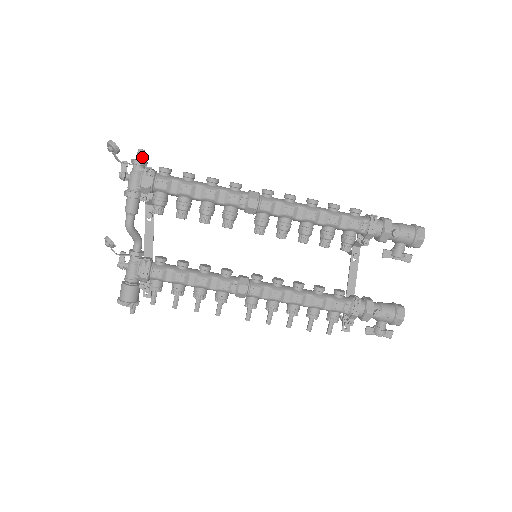
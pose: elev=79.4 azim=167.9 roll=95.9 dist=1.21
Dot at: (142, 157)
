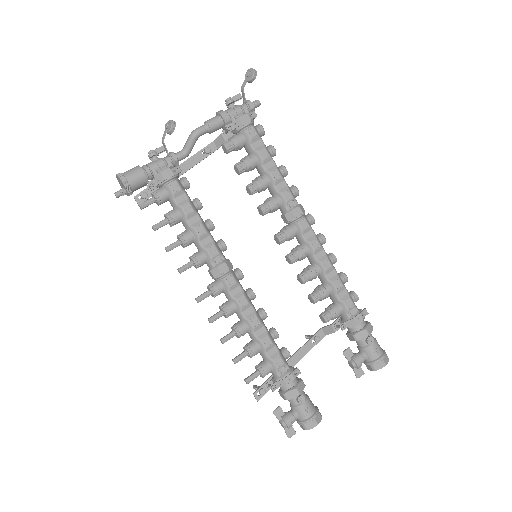
Dot at: (255, 106)
